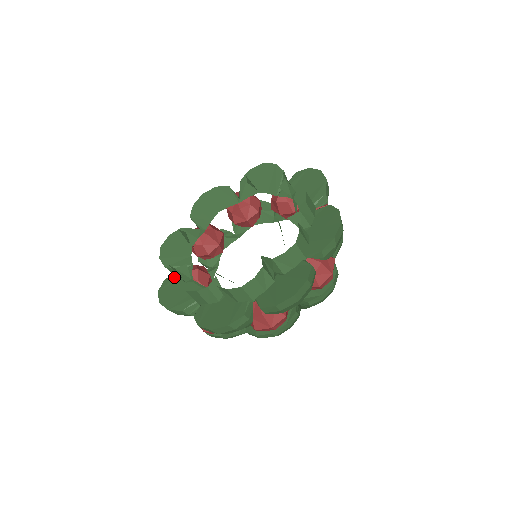
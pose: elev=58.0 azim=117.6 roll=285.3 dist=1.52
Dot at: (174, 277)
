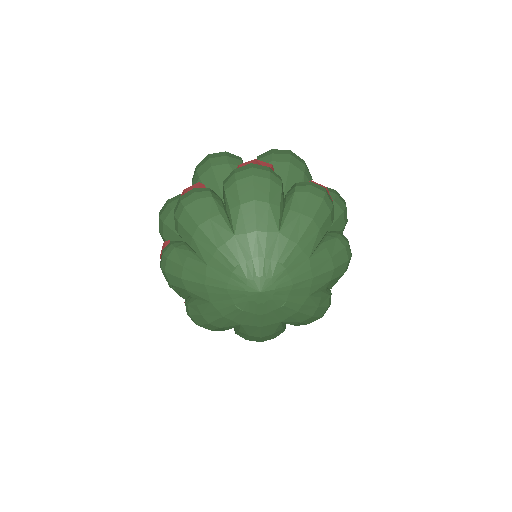
Dot at: occluded
